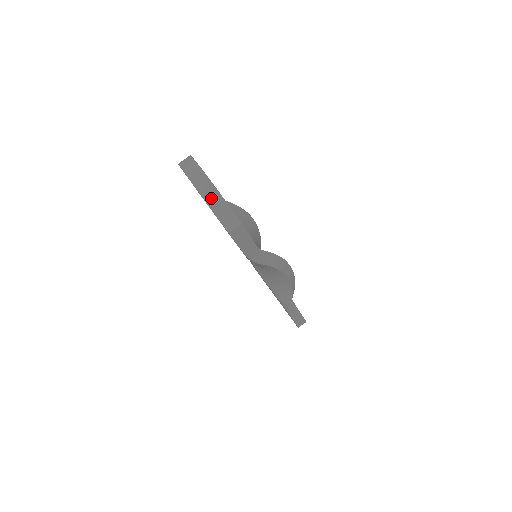
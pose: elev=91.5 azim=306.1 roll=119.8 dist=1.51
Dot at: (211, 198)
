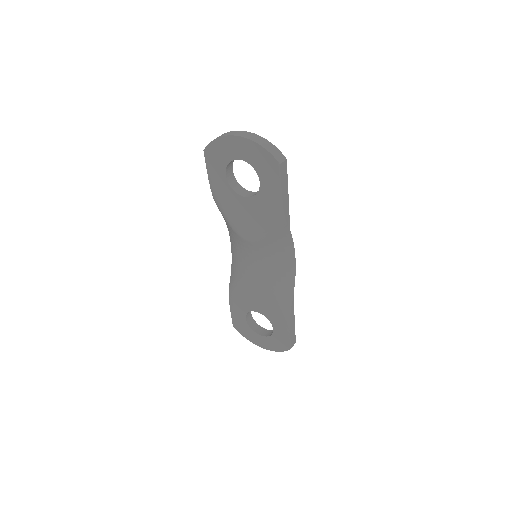
Dot at: (260, 141)
